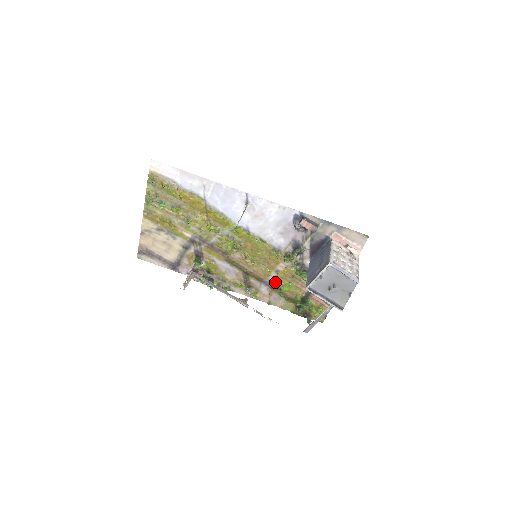
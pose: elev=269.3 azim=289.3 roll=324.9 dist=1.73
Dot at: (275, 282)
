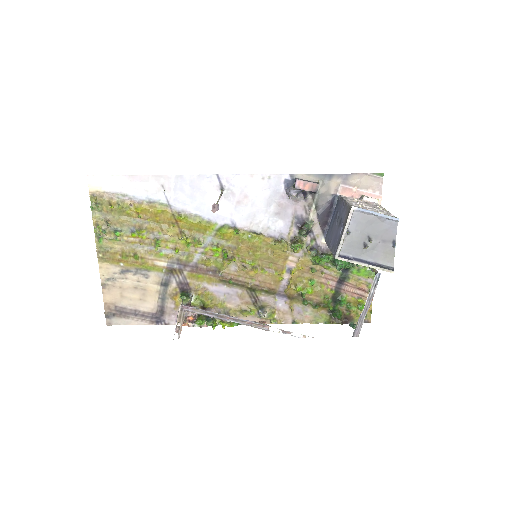
Dot at: (291, 287)
